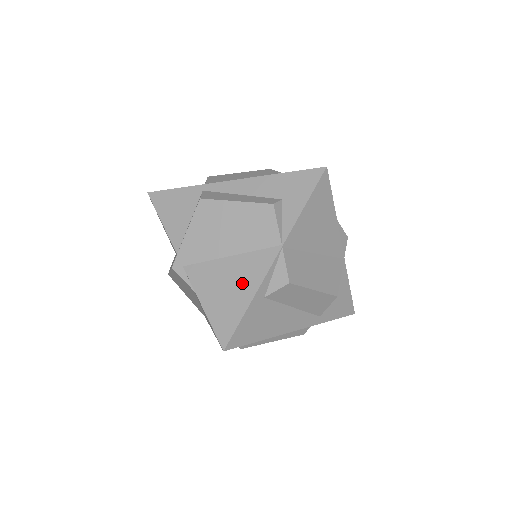
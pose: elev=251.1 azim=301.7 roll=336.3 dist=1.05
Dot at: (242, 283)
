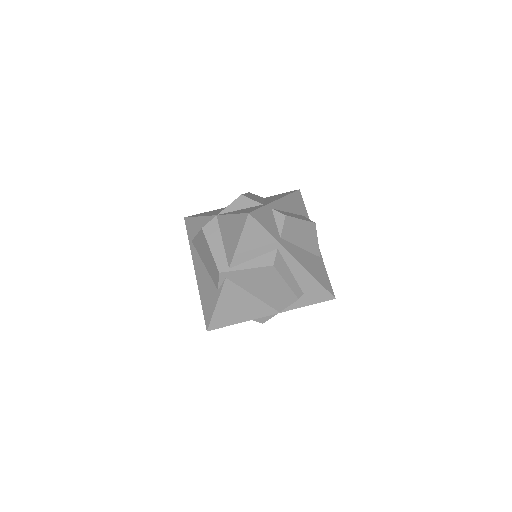
Dot at: (245, 312)
